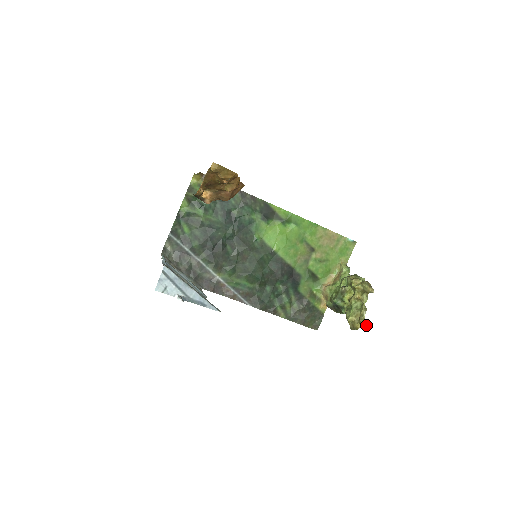
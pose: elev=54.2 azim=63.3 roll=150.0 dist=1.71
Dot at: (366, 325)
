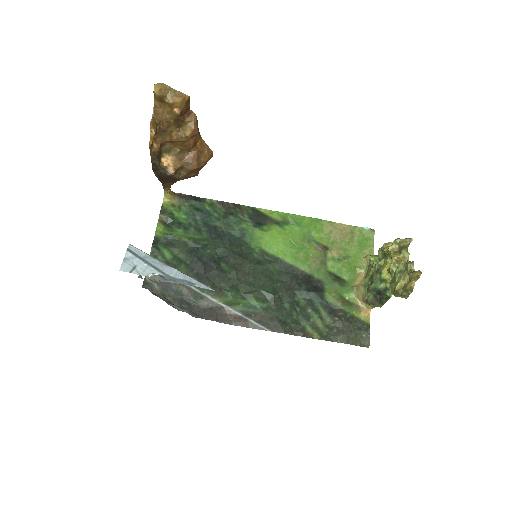
Dot at: (420, 273)
